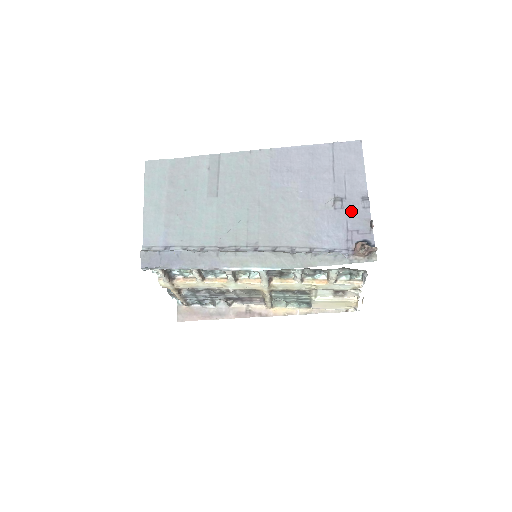
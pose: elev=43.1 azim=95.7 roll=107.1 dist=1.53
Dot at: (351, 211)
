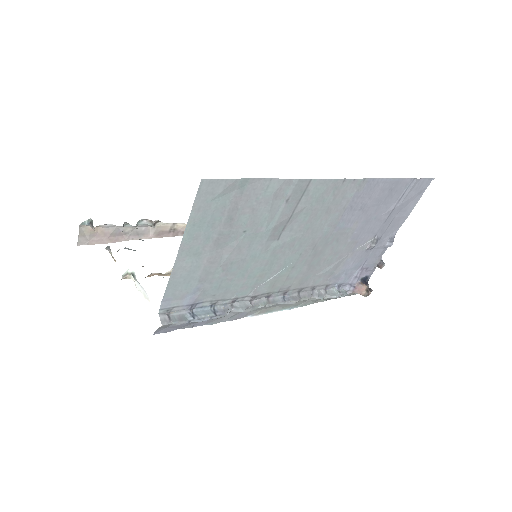
Dot at: (375, 251)
